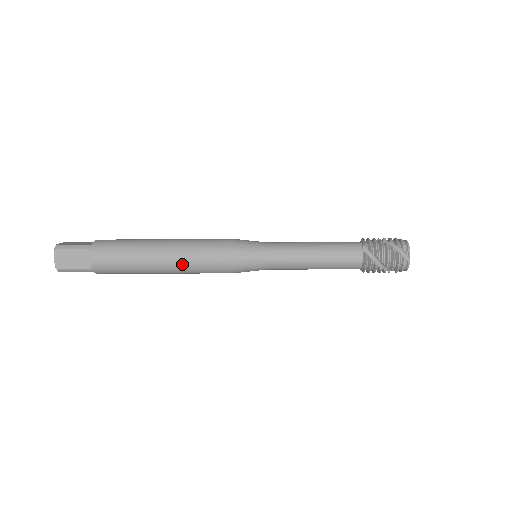
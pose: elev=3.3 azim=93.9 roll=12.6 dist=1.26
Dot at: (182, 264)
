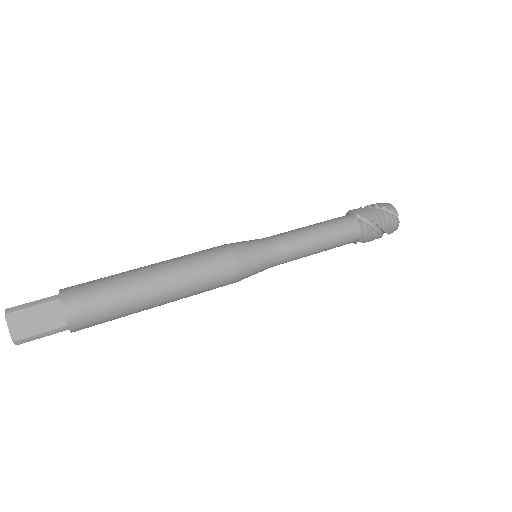
Dot at: (184, 284)
